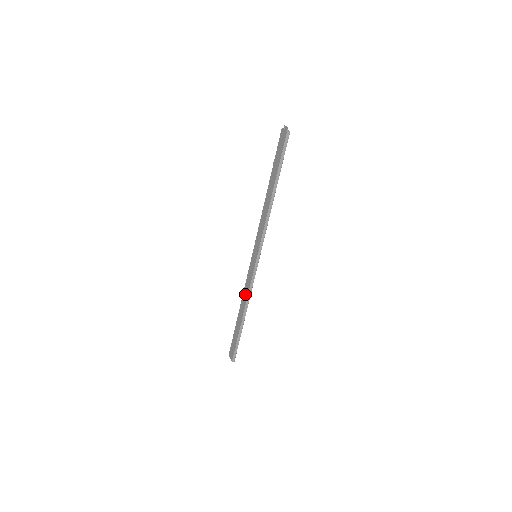
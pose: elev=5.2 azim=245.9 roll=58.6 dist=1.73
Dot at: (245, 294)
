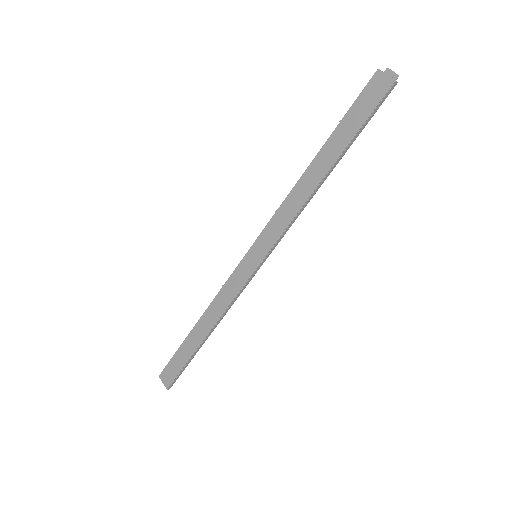
Dot at: (219, 305)
